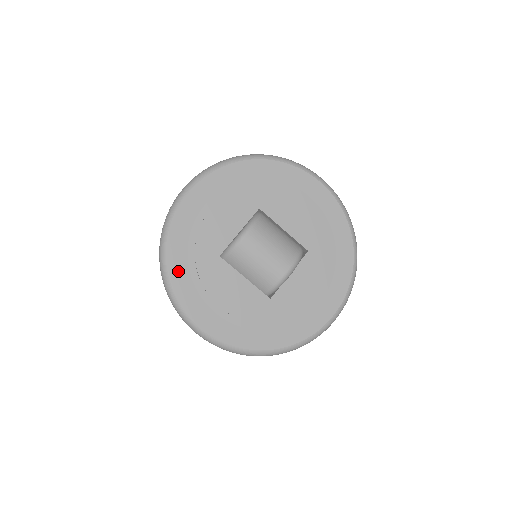
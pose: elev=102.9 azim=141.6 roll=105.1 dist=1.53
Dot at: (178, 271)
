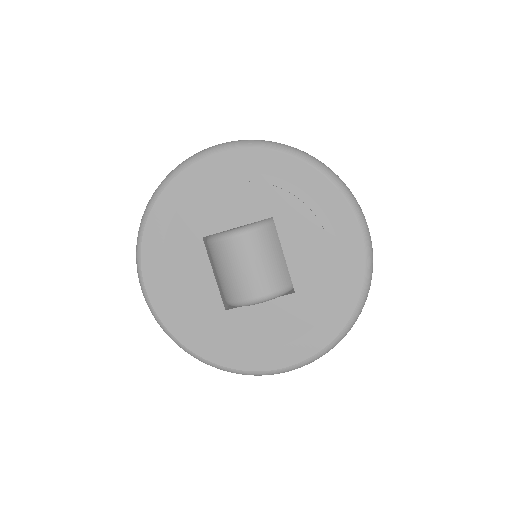
Dot at: (156, 225)
